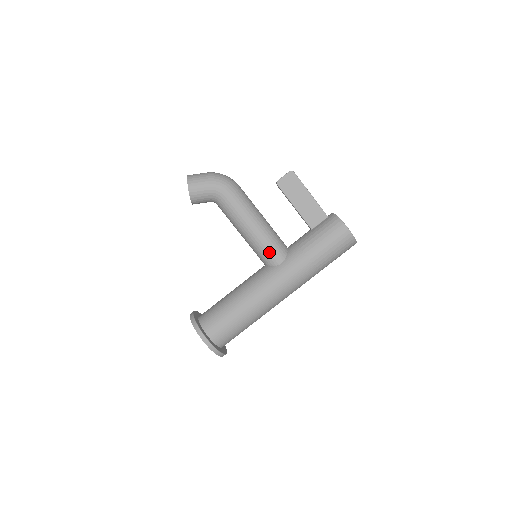
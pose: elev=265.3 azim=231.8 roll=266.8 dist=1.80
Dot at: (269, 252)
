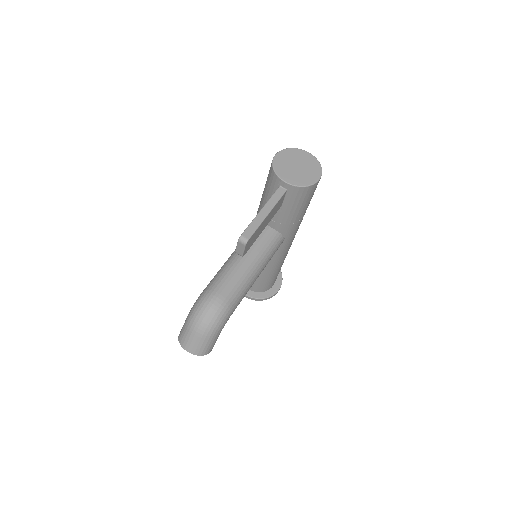
Dot at: occluded
